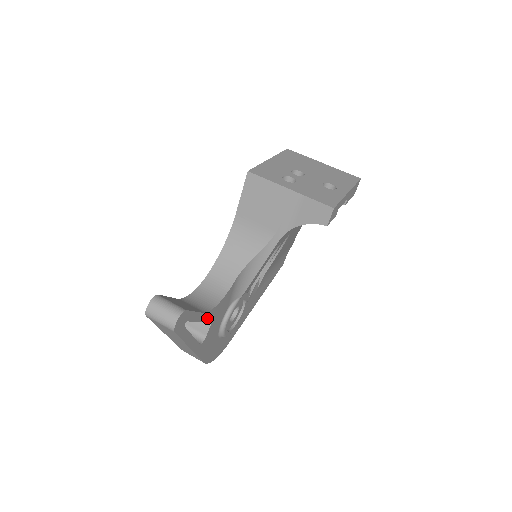
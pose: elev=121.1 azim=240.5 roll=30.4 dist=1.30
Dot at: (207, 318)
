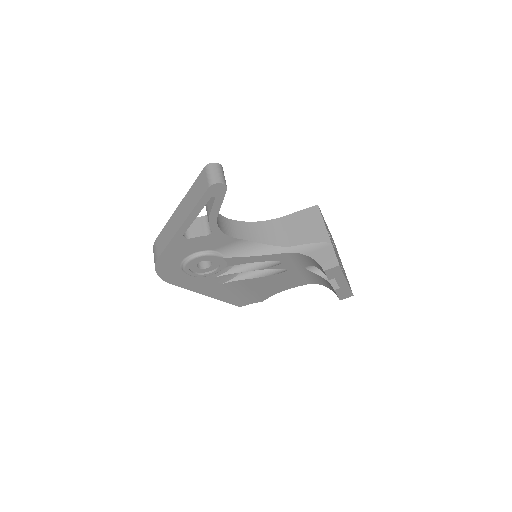
Dot at: (210, 225)
